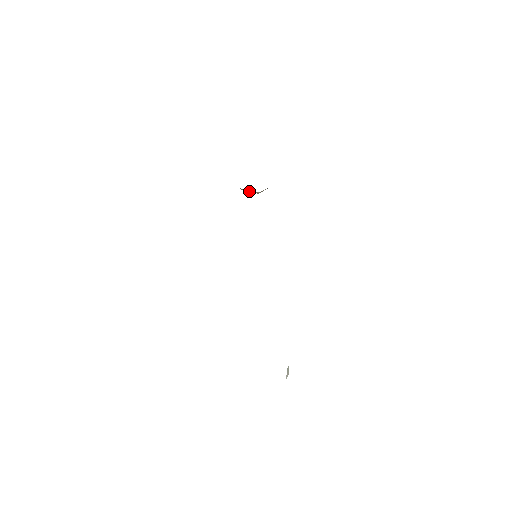
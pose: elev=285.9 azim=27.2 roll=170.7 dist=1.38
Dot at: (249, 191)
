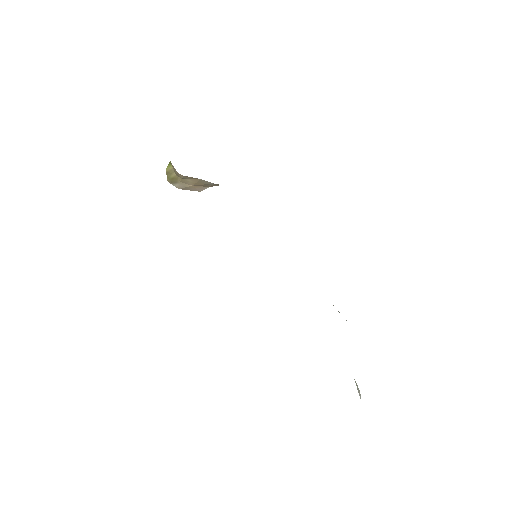
Dot at: (194, 186)
